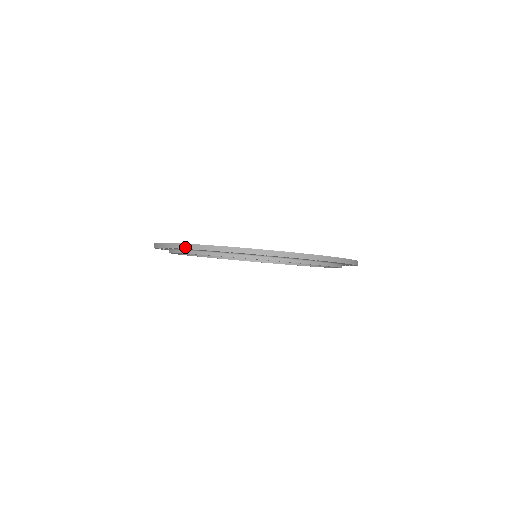
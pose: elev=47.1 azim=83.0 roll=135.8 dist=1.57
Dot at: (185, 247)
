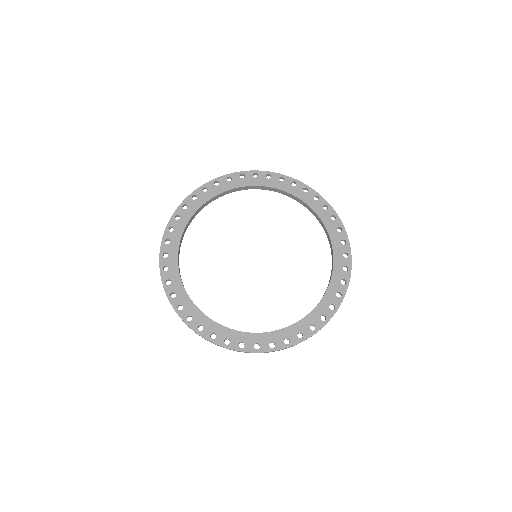
Dot at: occluded
